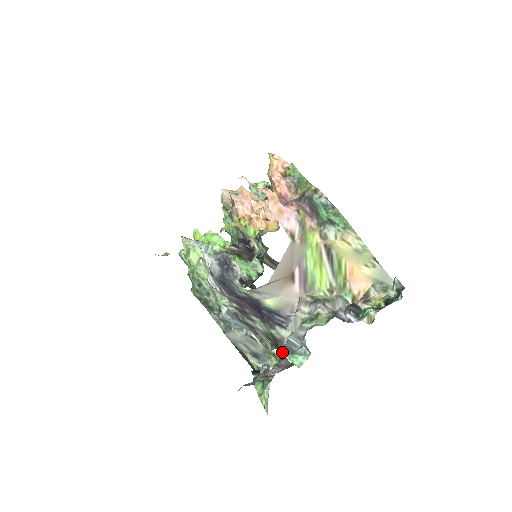
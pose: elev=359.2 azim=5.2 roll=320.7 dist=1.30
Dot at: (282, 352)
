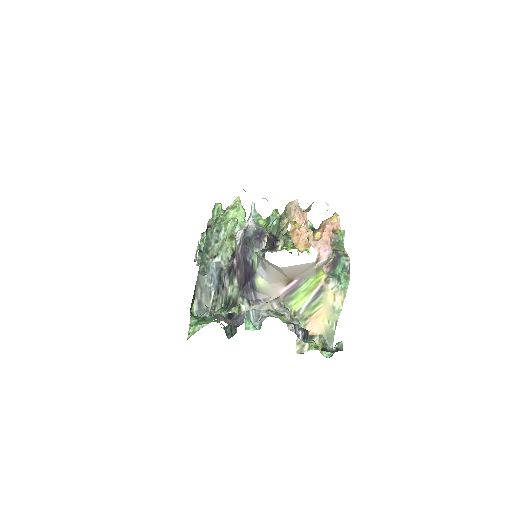
Dot at: occluded
